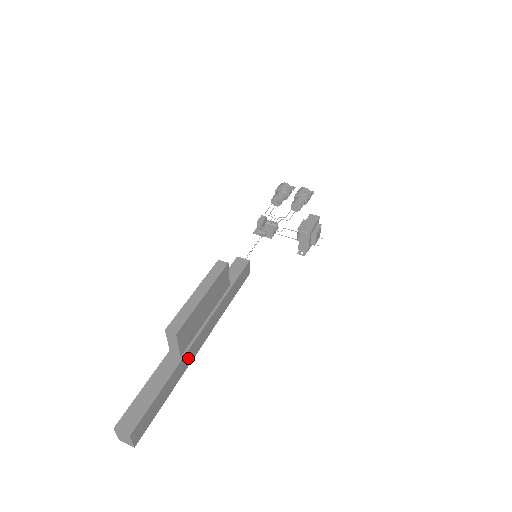
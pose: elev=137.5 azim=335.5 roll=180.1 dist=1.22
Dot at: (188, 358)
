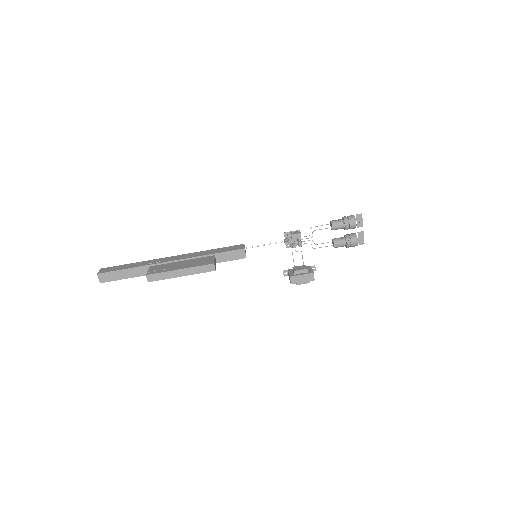
Dot at: occluded
